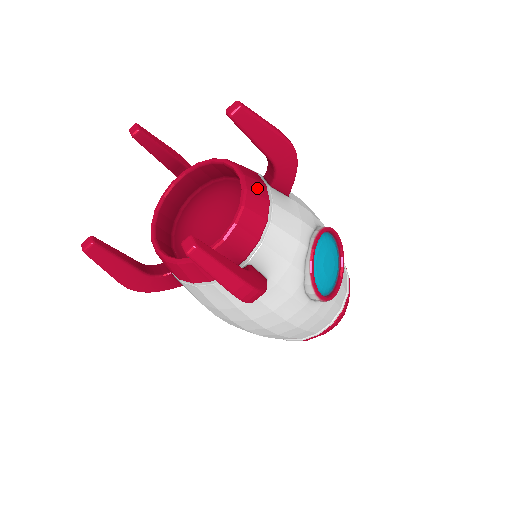
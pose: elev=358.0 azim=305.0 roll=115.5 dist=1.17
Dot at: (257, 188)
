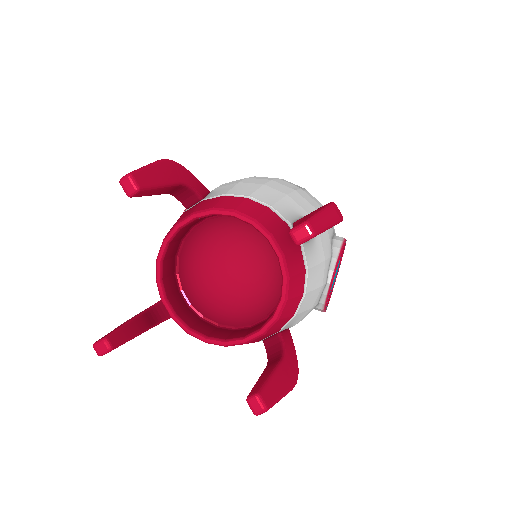
Dot at: (295, 263)
